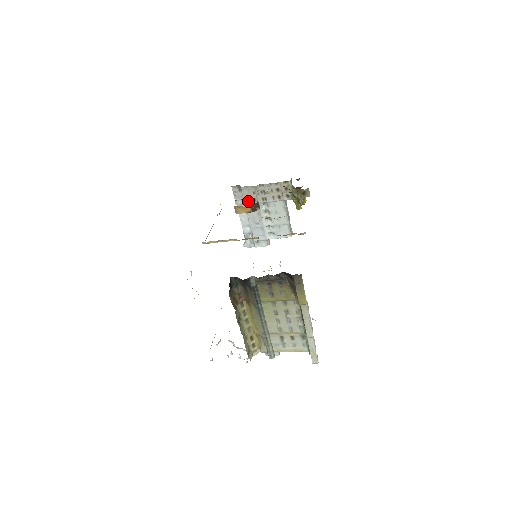
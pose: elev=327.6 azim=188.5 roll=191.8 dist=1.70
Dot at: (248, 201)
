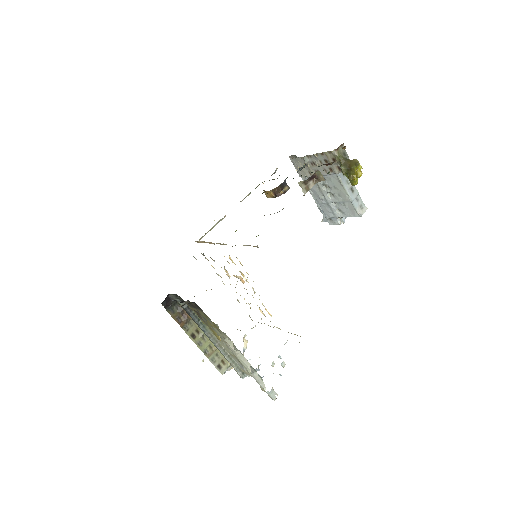
Dot at: (303, 174)
